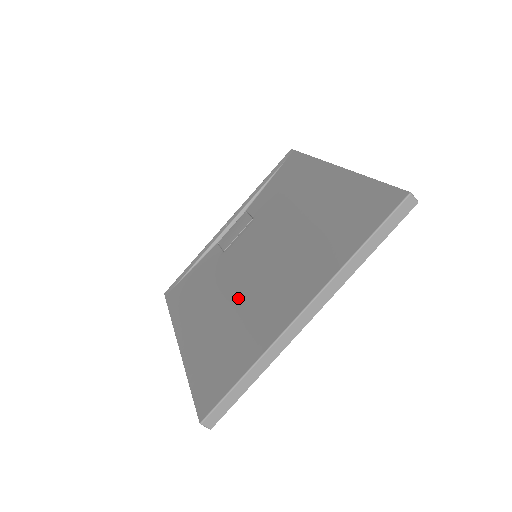
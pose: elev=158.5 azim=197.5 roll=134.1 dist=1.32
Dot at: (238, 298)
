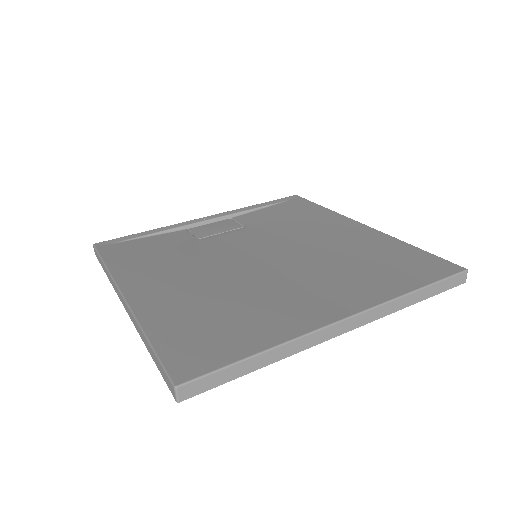
Dot at: (233, 282)
